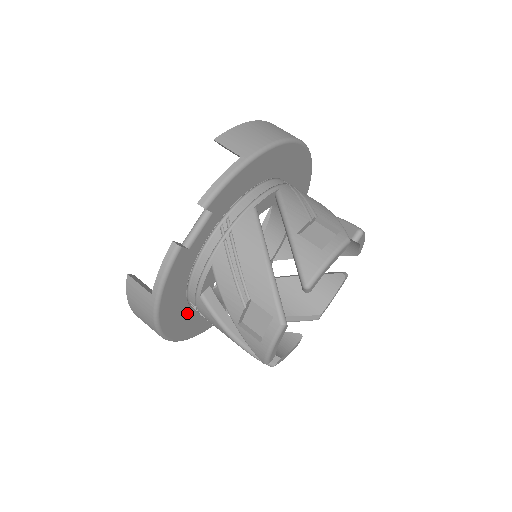
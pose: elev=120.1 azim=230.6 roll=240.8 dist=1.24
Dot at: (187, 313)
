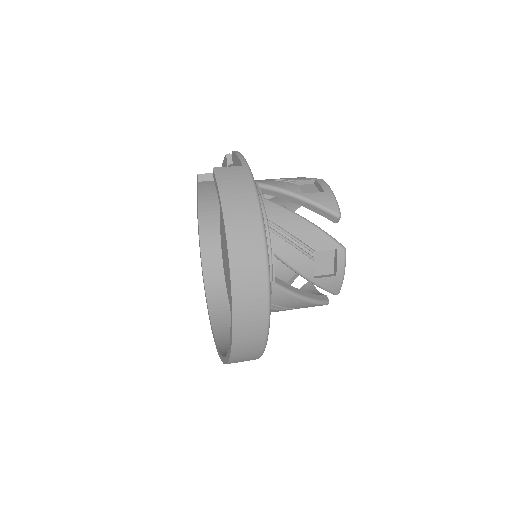
Dot at: occluded
